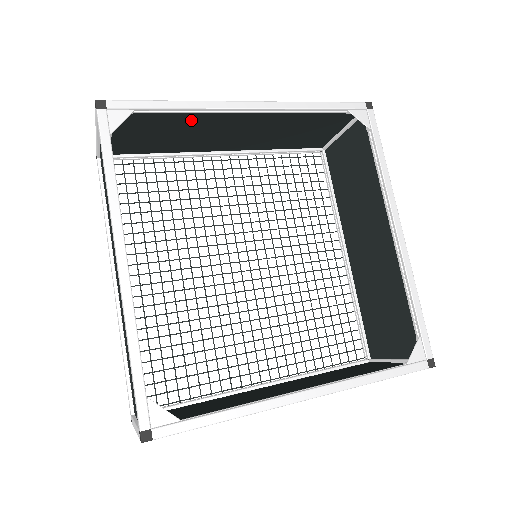
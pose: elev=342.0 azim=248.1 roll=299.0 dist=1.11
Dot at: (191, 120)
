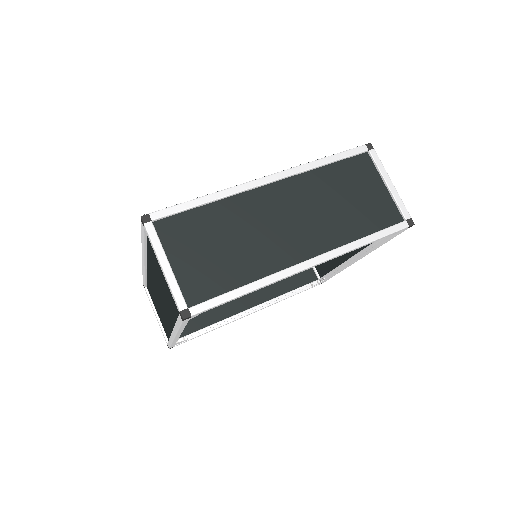
Dot at: (253, 261)
